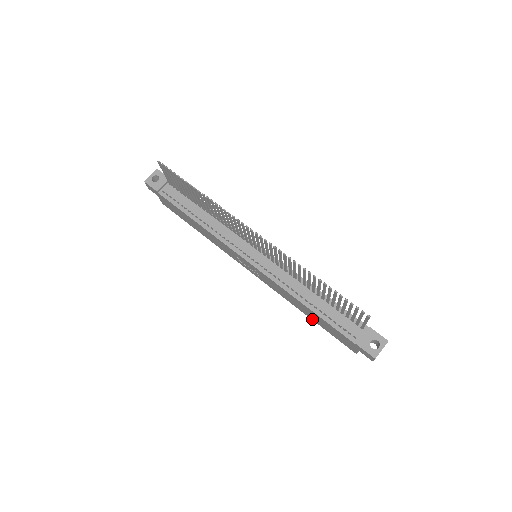
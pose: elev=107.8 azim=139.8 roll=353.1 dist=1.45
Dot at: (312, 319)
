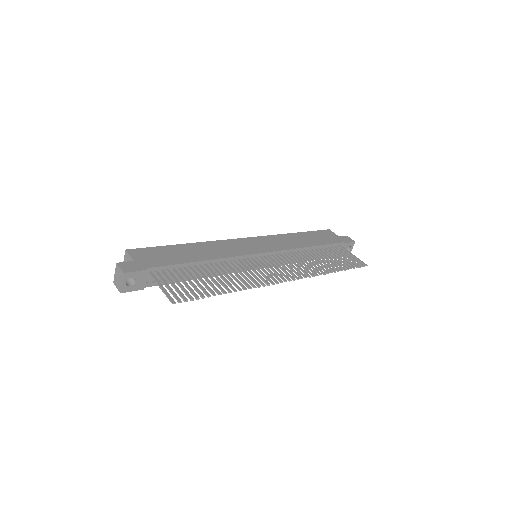
Dot at: occluded
